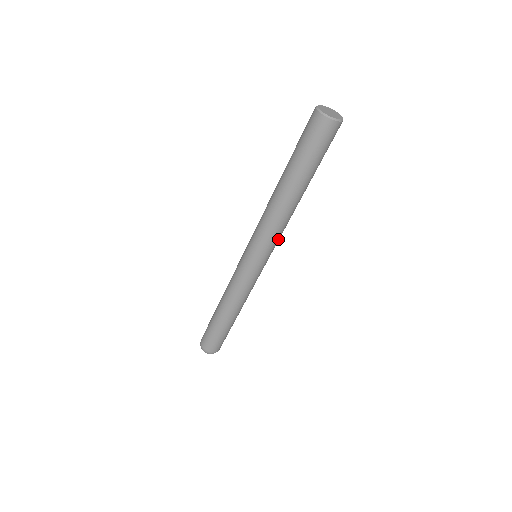
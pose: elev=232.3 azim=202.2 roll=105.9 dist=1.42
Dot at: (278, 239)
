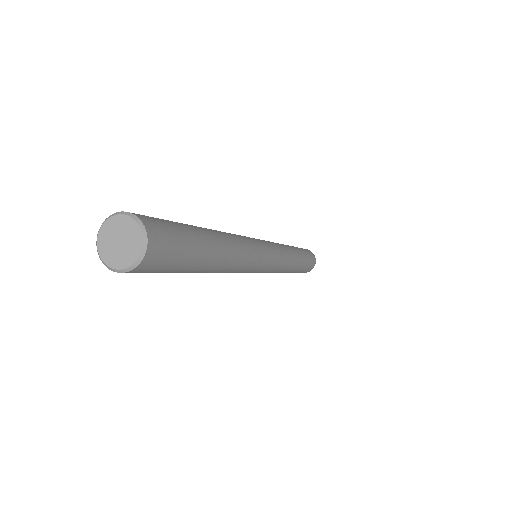
Dot at: (256, 255)
